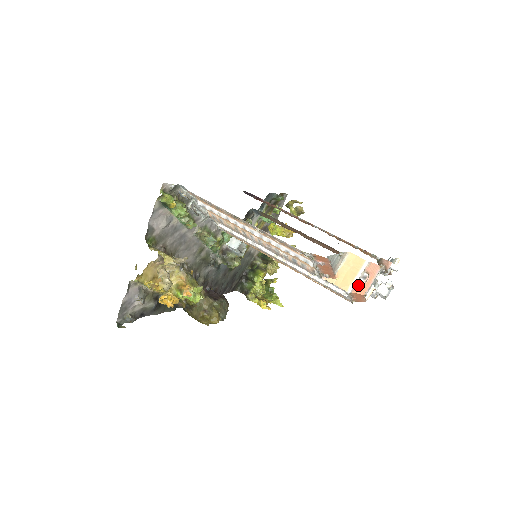
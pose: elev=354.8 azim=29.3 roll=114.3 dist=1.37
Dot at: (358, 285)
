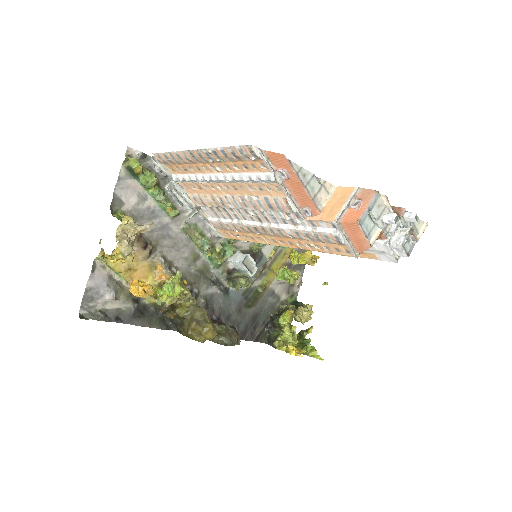
Dot at: (348, 213)
